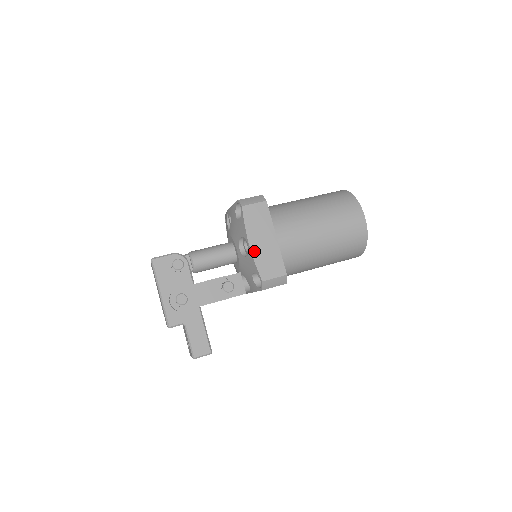
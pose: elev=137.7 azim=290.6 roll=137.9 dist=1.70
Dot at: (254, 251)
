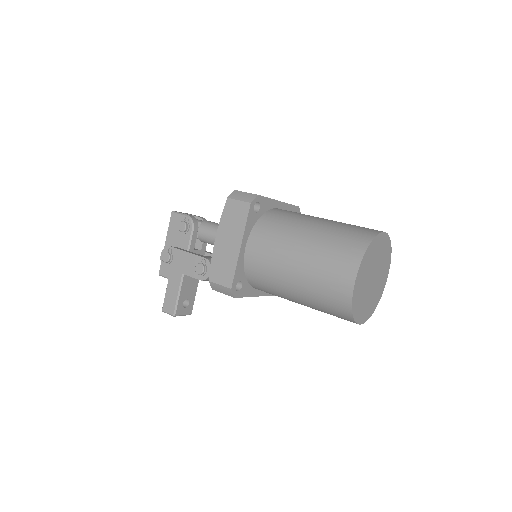
Dot at: (216, 248)
